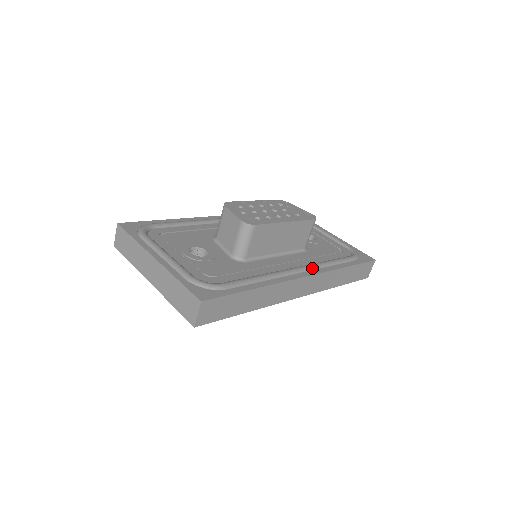
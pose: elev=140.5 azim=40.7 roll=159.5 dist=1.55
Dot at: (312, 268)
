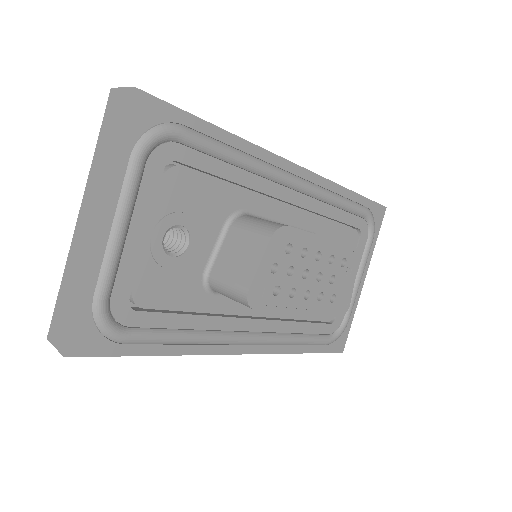
Dot at: (267, 343)
